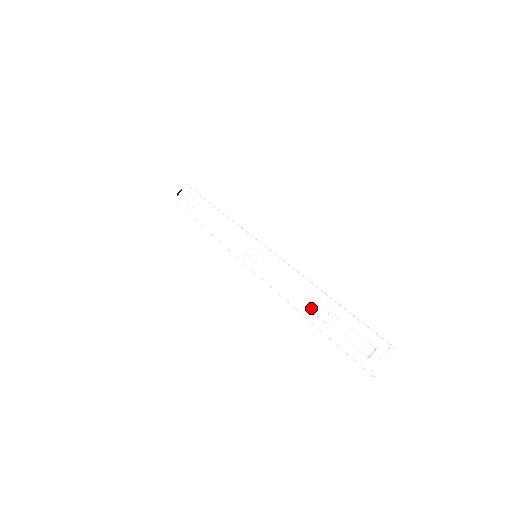
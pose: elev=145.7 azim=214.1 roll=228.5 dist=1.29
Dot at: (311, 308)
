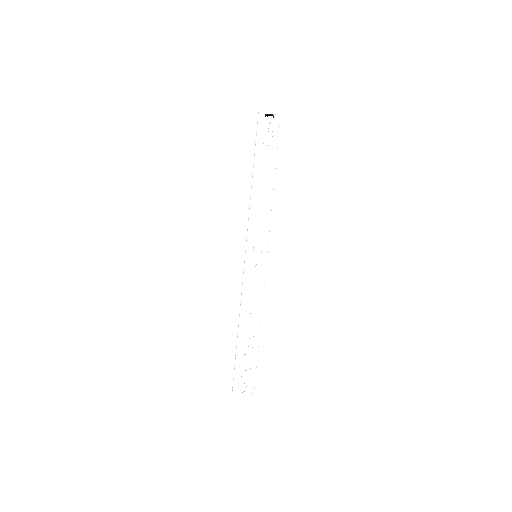
Dot at: (246, 331)
